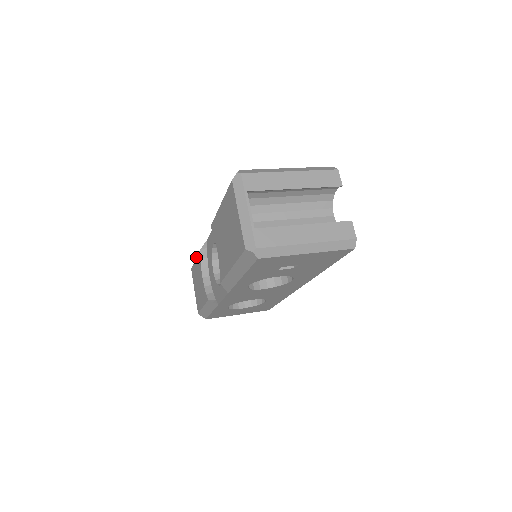
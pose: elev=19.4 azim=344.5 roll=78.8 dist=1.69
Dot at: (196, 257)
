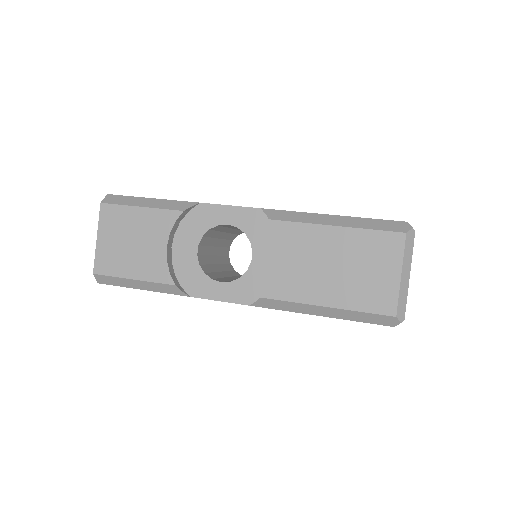
Dot at: (152, 207)
